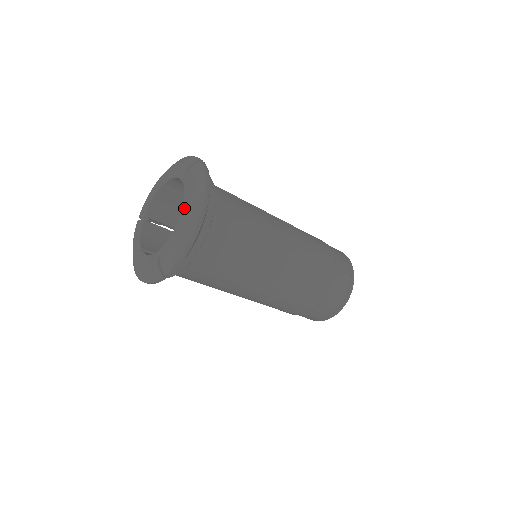
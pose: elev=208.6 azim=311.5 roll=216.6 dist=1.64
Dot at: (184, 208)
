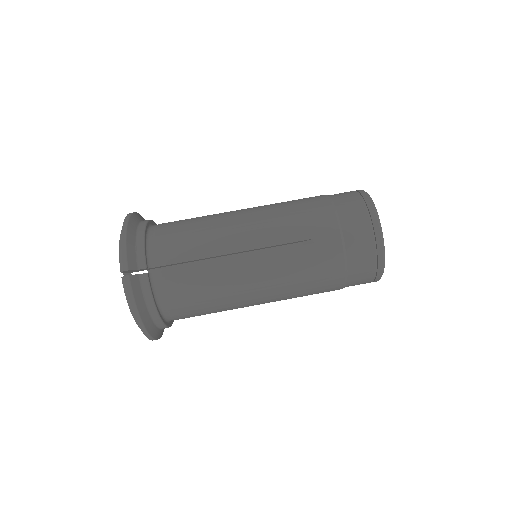
Dot at: occluded
